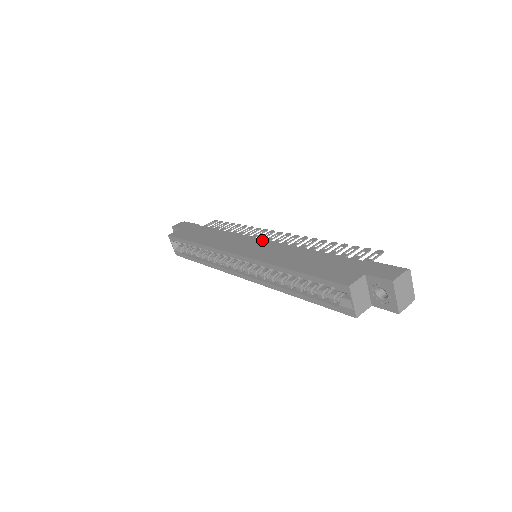
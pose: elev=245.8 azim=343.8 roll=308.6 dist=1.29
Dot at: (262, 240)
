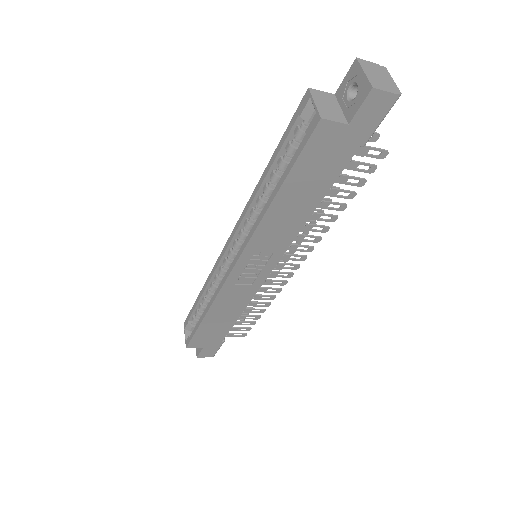
Dot at: occluded
